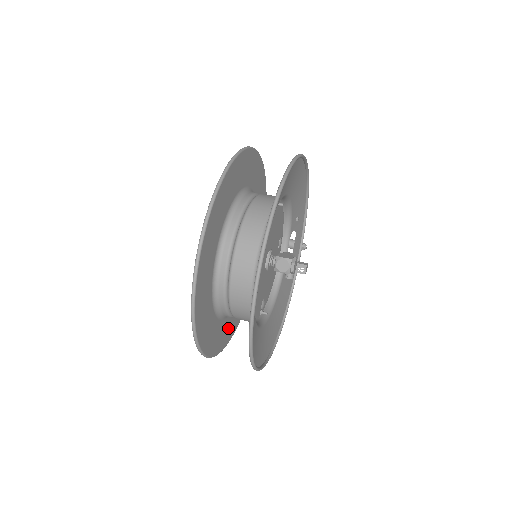
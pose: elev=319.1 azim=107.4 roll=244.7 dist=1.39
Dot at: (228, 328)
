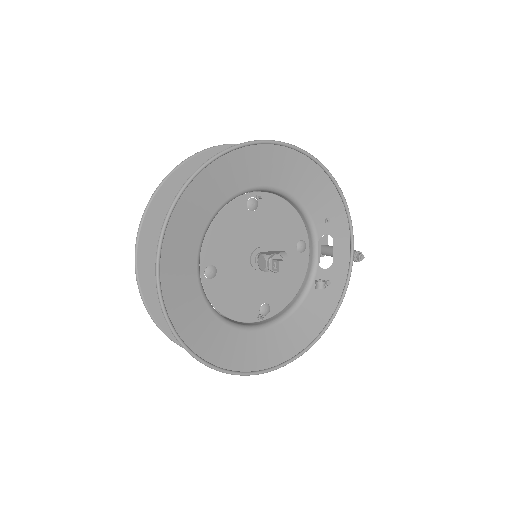
Dot at: occluded
